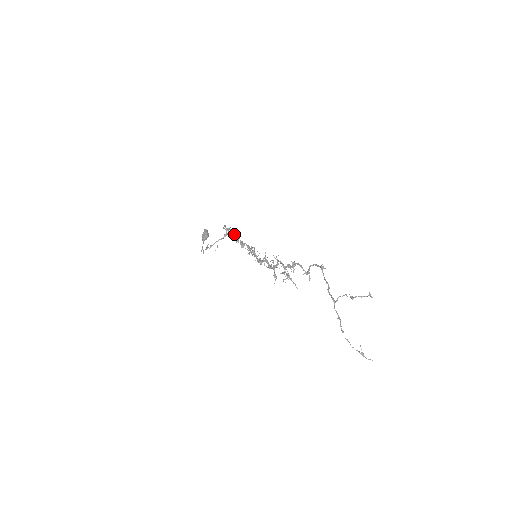
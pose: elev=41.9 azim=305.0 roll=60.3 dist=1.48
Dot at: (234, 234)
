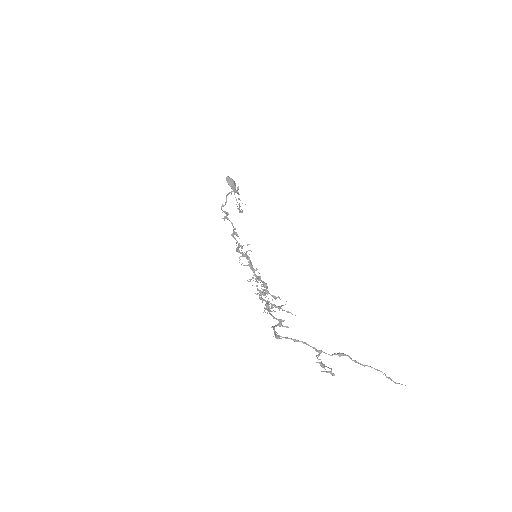
Dot at: (231, 223)
